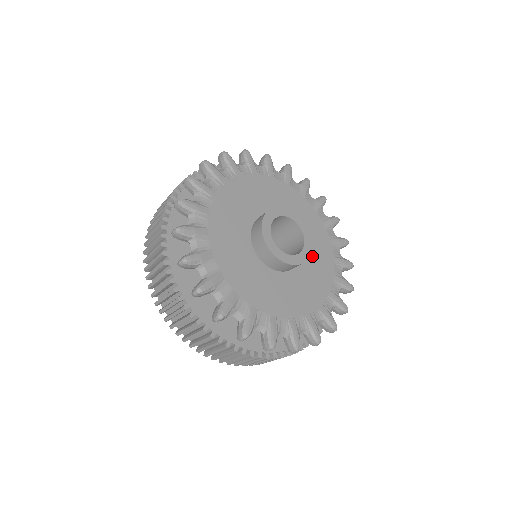
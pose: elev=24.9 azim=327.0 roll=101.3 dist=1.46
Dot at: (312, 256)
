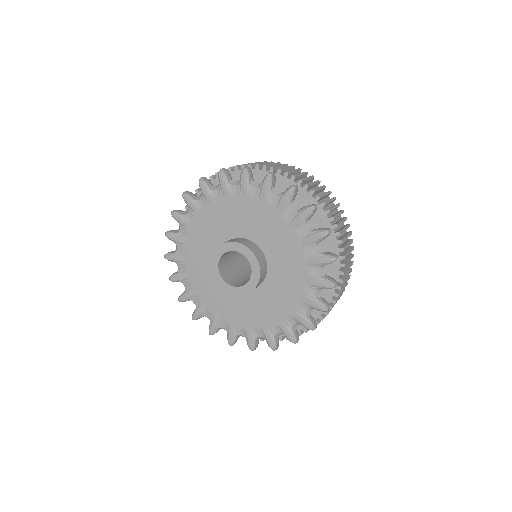
Dot at: (262, 299)
